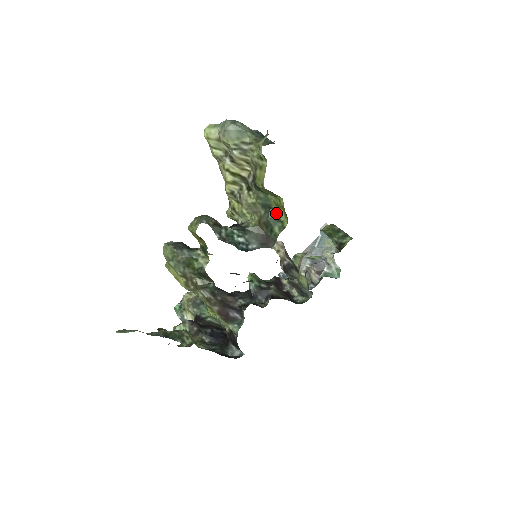
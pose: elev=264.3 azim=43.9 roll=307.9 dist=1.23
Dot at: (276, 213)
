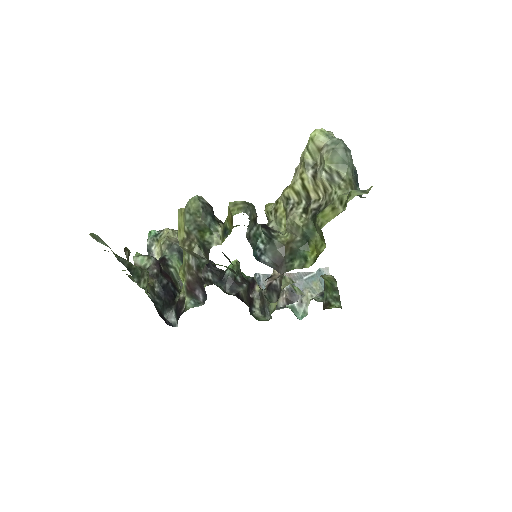
Dot at: (309, 250)
